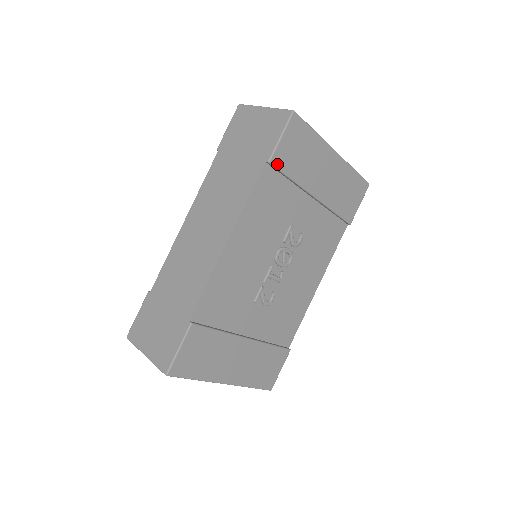
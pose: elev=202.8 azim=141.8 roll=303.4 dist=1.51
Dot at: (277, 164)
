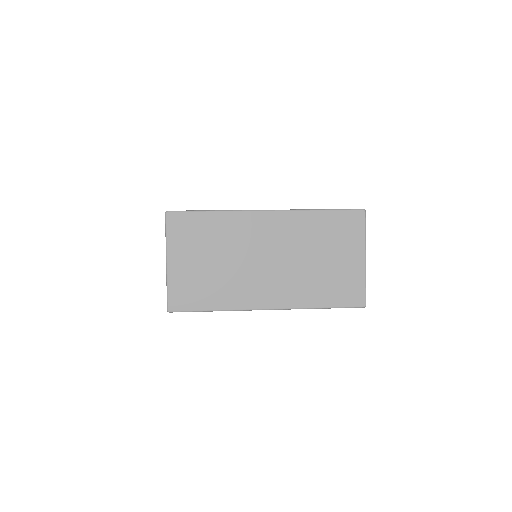
Dot at: occluded
